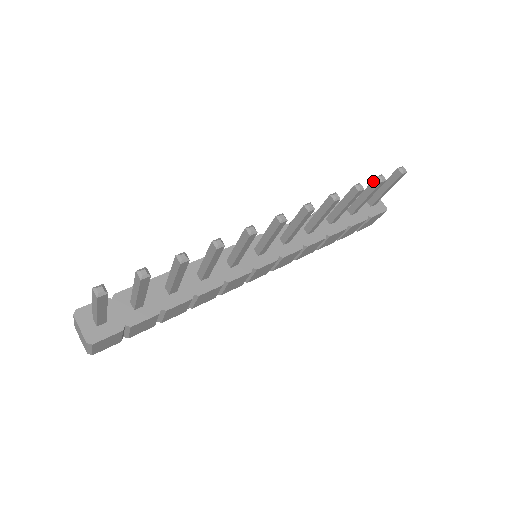
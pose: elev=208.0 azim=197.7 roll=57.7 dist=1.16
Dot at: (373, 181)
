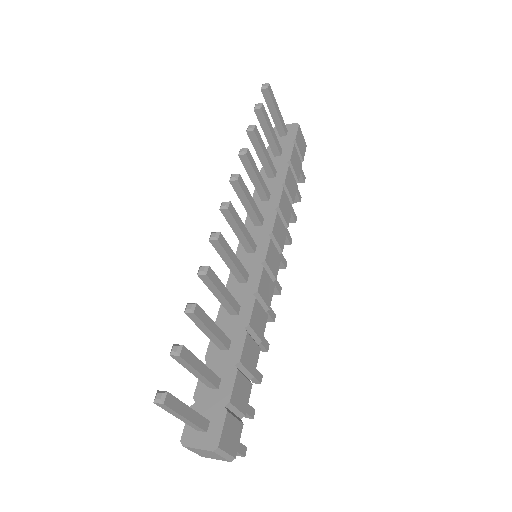
Dot at: (257, 116)
